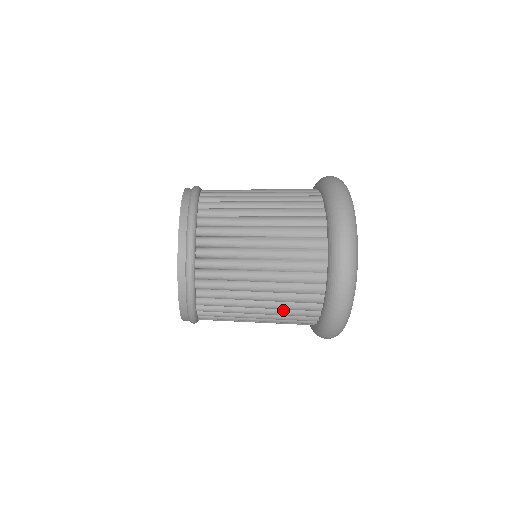
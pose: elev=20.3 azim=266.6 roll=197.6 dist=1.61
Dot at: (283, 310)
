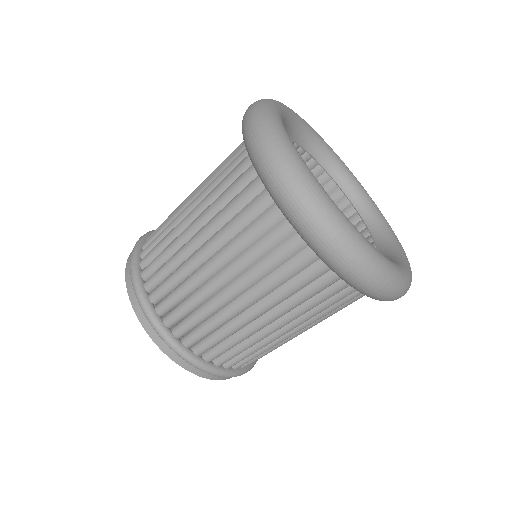
Dot at: (220, 211)
